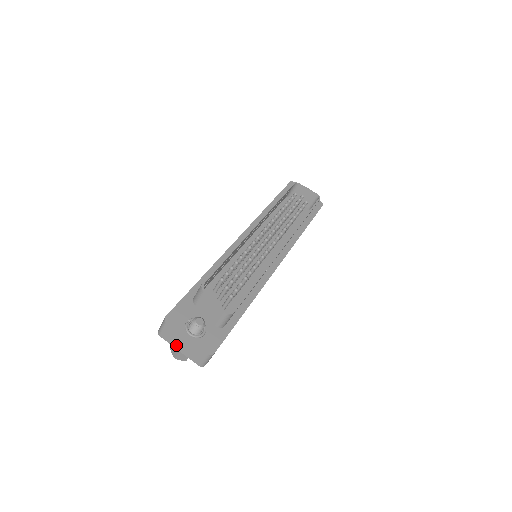
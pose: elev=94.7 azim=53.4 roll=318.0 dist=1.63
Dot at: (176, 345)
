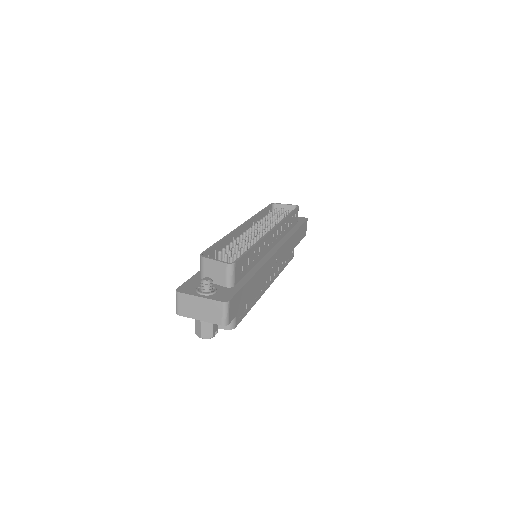
Dot at: (195, 315)
